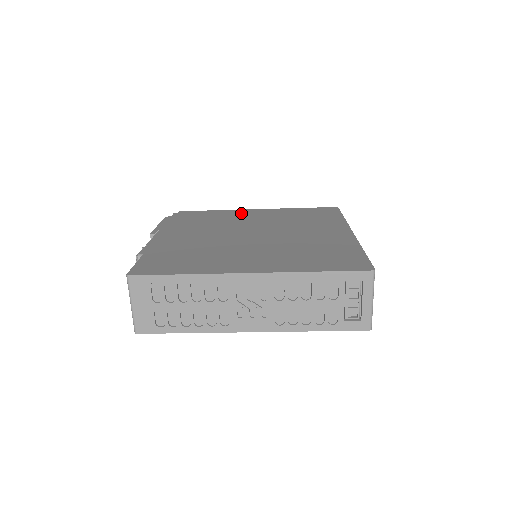
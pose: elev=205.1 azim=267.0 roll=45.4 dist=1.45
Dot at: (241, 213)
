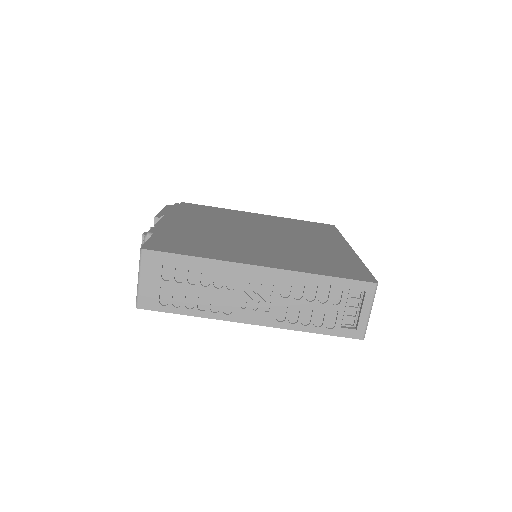
Dot at: (243, 214)
